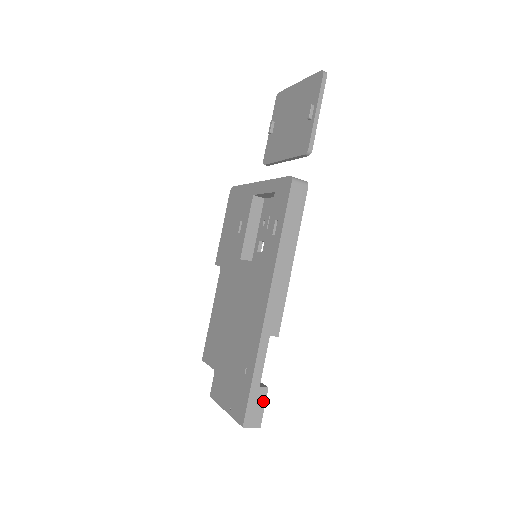
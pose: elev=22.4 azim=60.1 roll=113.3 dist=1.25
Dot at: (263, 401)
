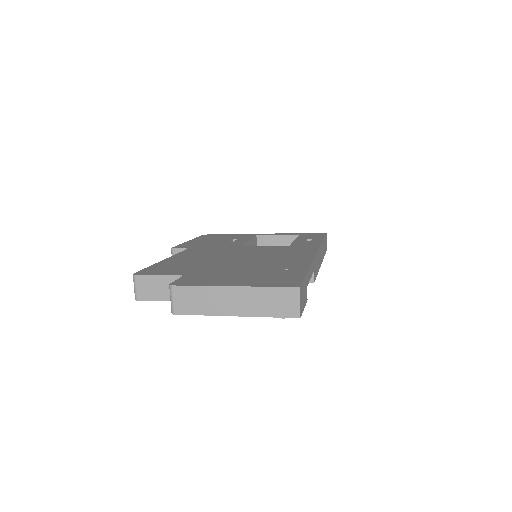
Dot at: (305, 302)
